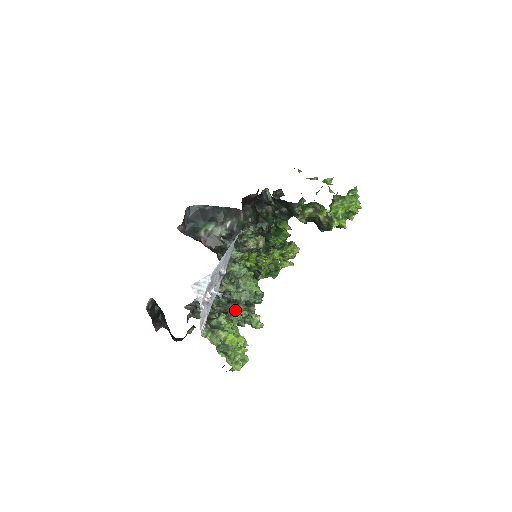
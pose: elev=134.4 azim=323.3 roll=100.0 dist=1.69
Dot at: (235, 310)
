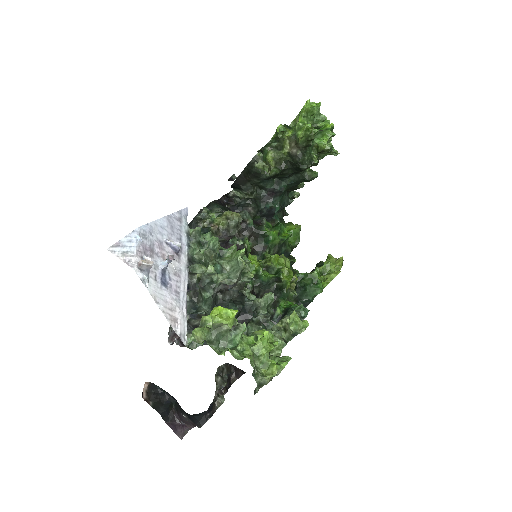
Dot at: occluded
